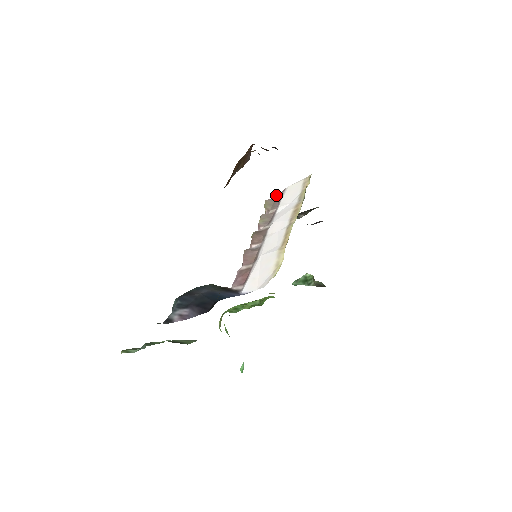
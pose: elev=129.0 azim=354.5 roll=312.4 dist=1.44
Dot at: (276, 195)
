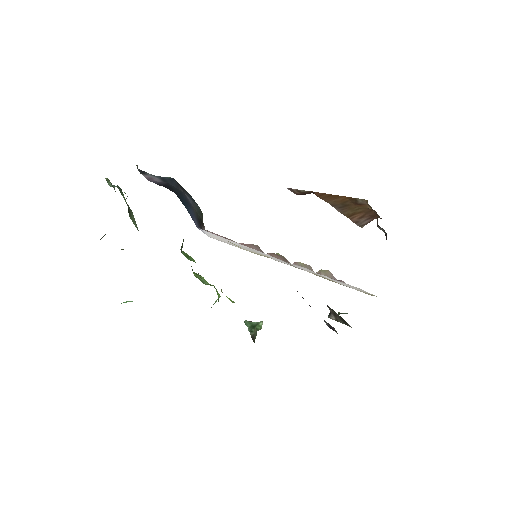
Dot at: occluded
